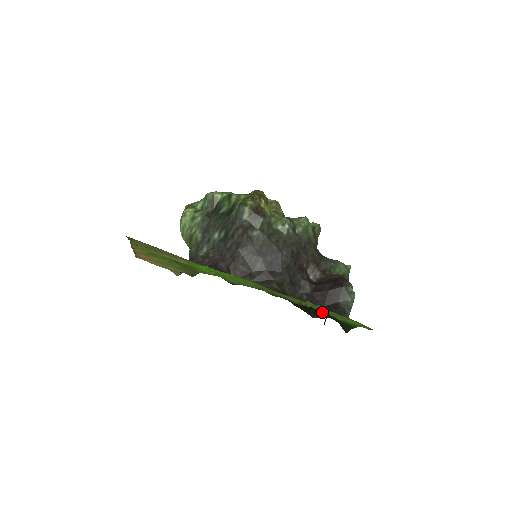
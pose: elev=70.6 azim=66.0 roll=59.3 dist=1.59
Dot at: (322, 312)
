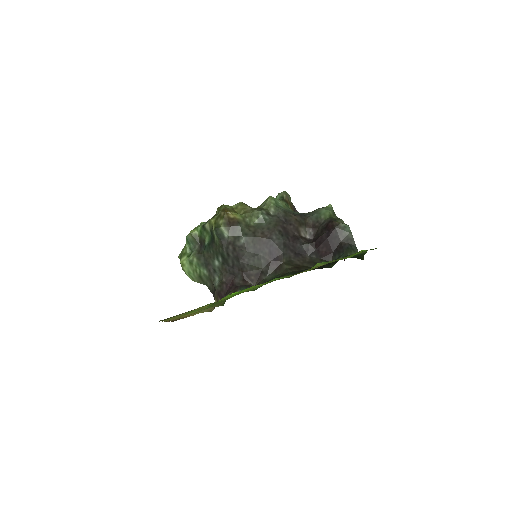
Dot at: occluded
